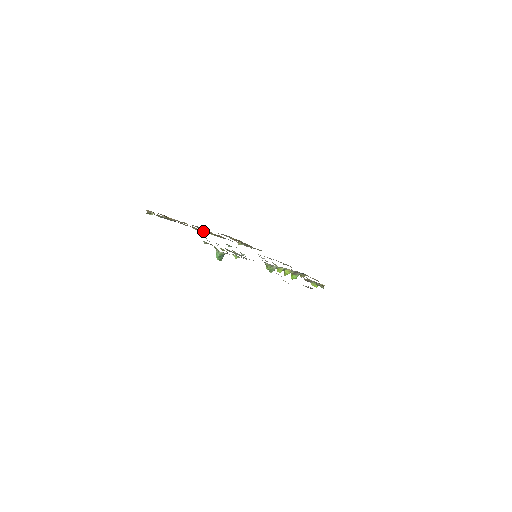
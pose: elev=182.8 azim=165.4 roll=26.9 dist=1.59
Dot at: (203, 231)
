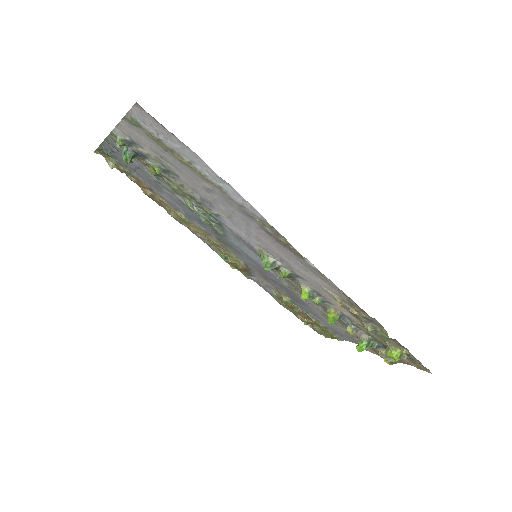
Dot at: (221, 257)
